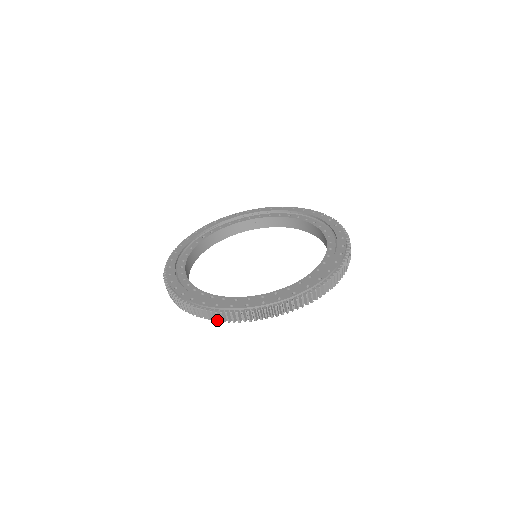
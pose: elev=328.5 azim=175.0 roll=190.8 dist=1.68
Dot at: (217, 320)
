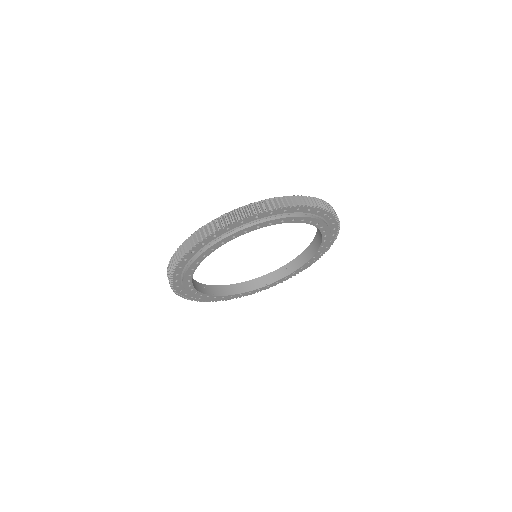
Dot at: (179, 257)
